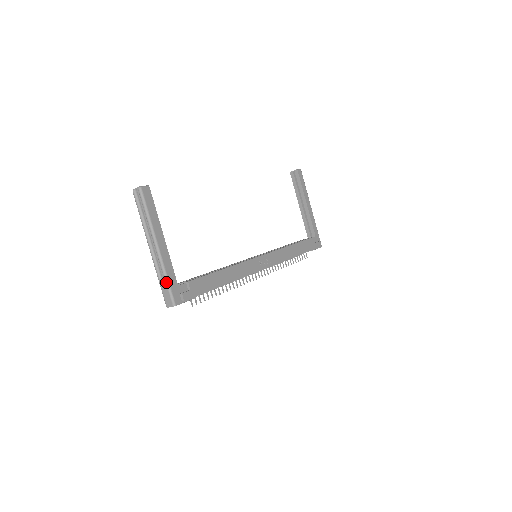
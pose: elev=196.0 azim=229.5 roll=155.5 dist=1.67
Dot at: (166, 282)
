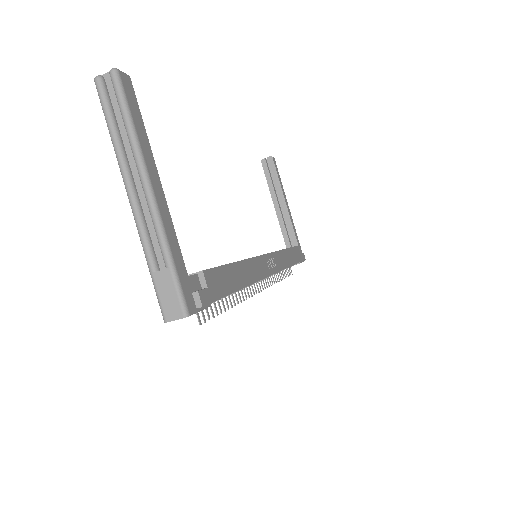
Dot at: (169, 265)
